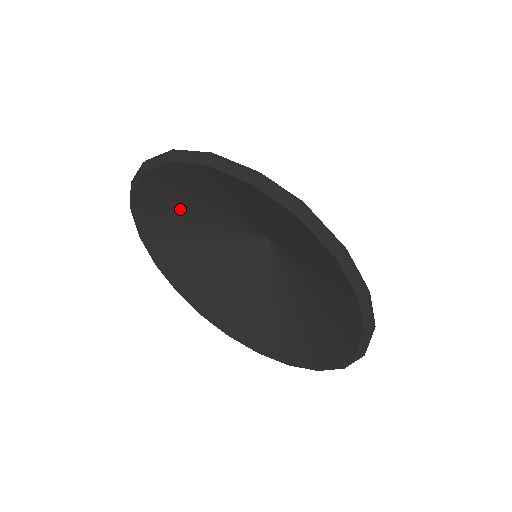
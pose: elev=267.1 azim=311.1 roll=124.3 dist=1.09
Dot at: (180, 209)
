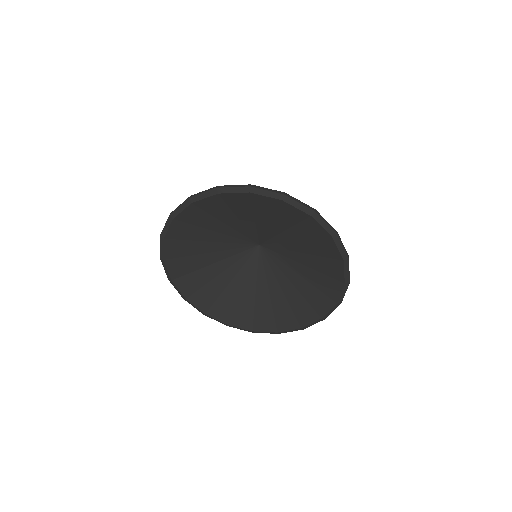
Dot at: (196, 243)
